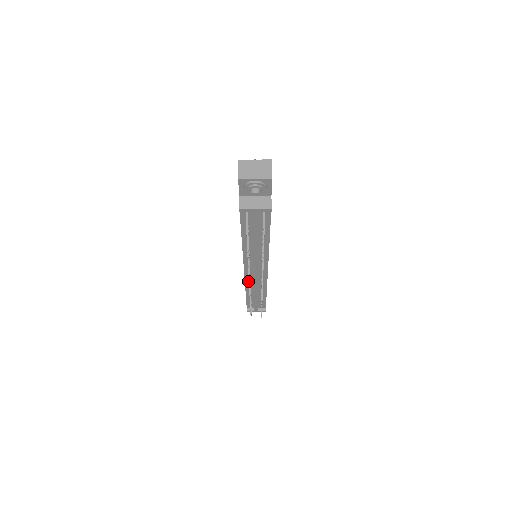
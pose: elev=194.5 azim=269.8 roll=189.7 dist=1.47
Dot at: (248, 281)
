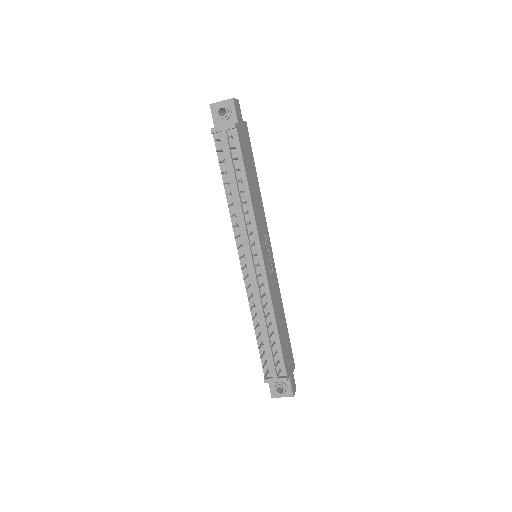
Dot at: (249, 290)
